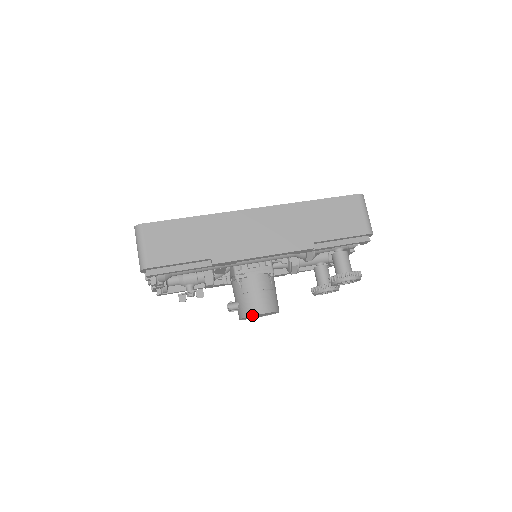
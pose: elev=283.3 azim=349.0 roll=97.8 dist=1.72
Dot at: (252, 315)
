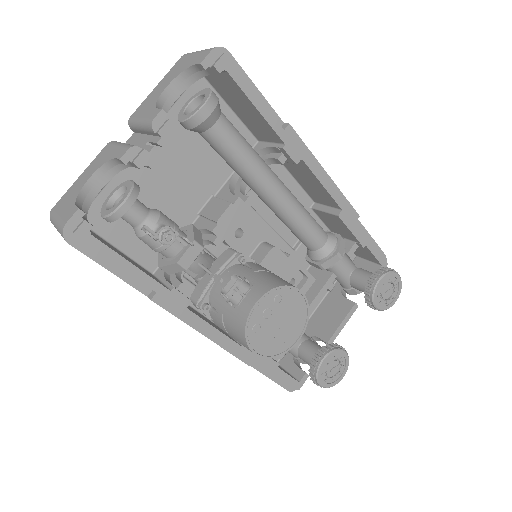
Dot at: (288, 285)
